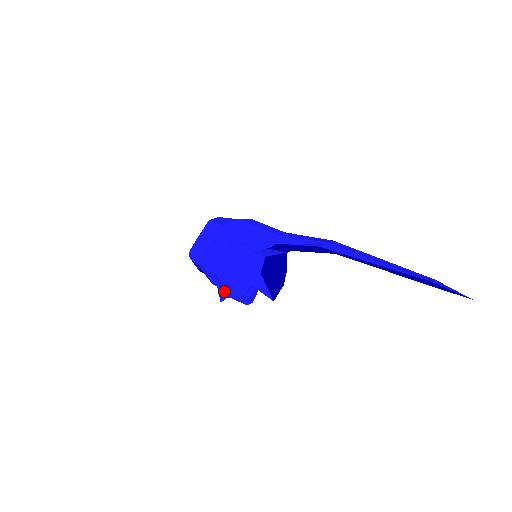
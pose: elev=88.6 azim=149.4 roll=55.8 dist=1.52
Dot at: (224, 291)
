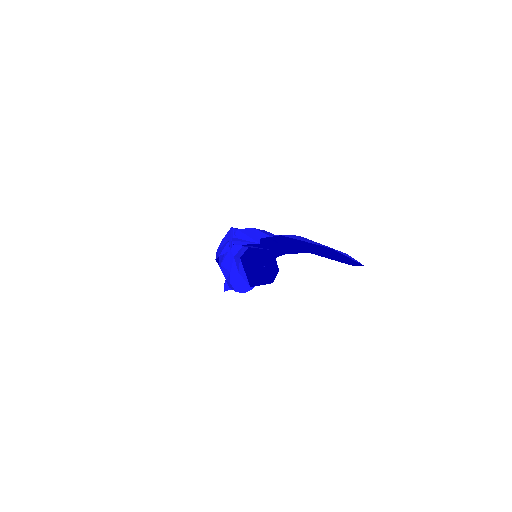
Dot at: (225, 280)
